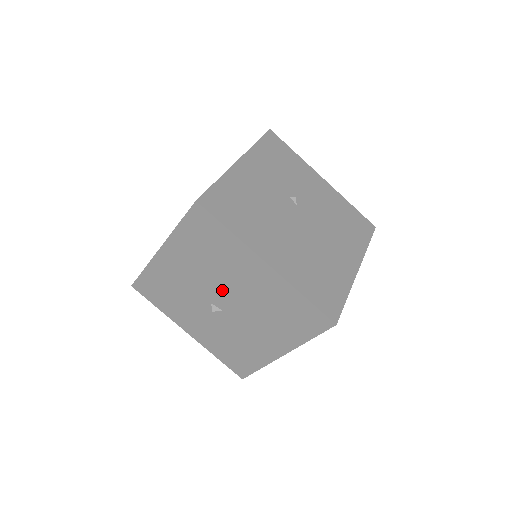
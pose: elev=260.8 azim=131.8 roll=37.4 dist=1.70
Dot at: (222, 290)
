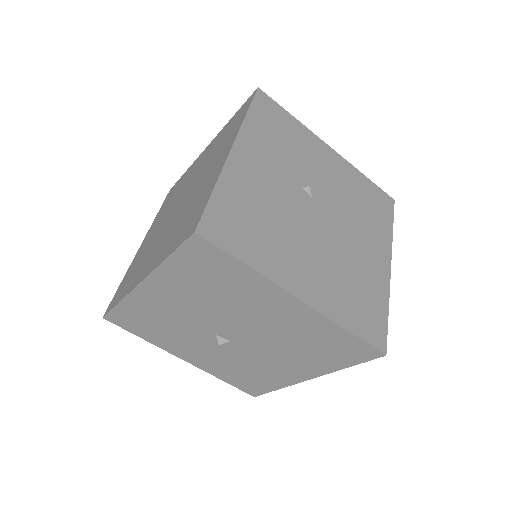
Dot at: (232, 323)
